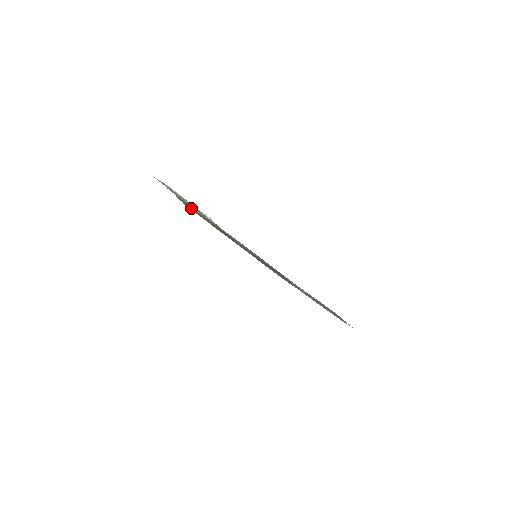
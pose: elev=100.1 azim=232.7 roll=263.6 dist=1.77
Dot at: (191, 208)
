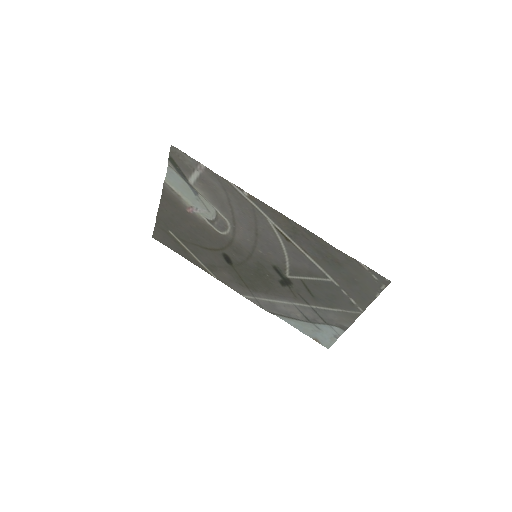
Dot at: (170, 227)
